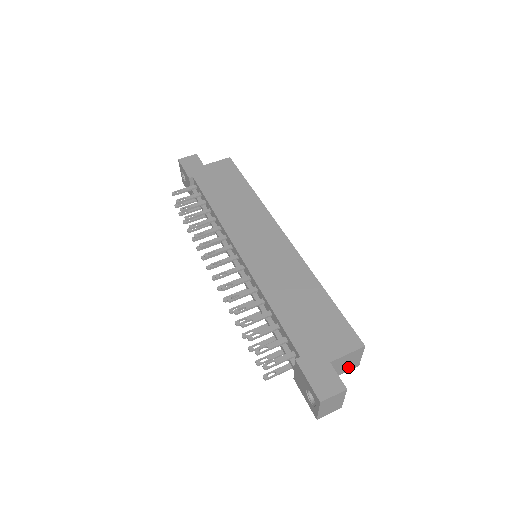
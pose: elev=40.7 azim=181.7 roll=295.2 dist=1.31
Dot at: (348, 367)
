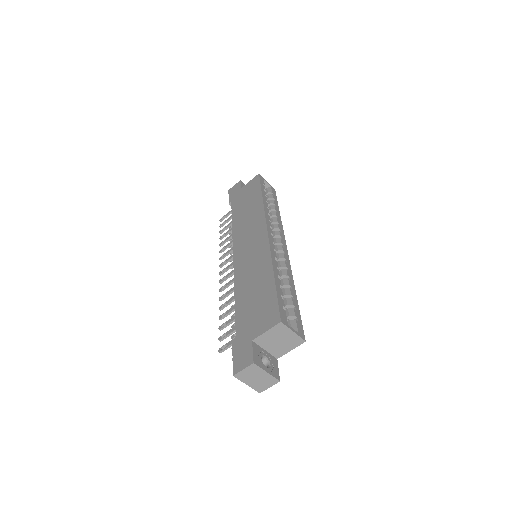
Dot at: (290, 344)
